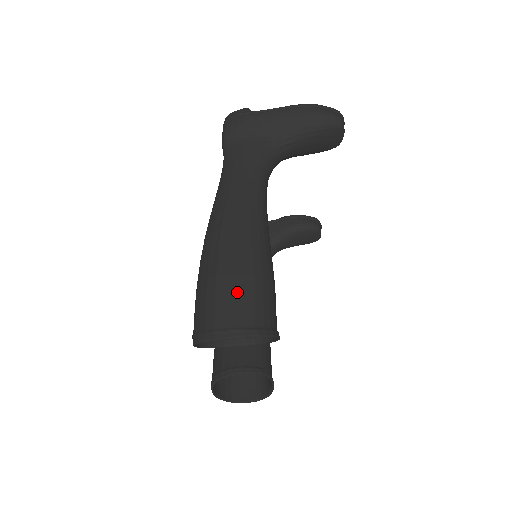
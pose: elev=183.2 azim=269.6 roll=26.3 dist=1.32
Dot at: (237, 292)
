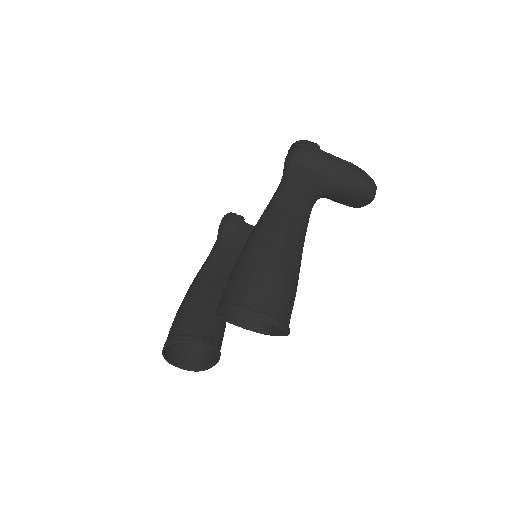
Dot at: (278, 288)
